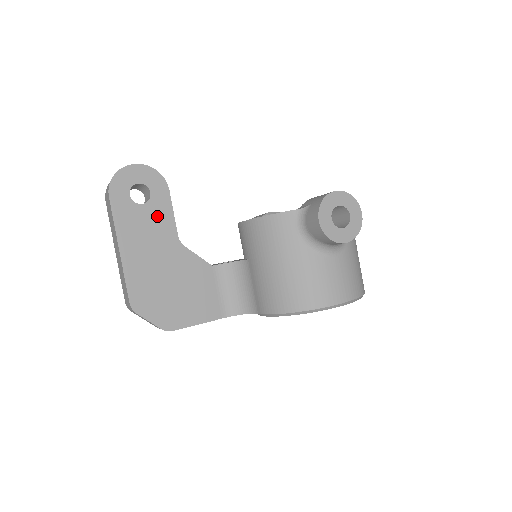
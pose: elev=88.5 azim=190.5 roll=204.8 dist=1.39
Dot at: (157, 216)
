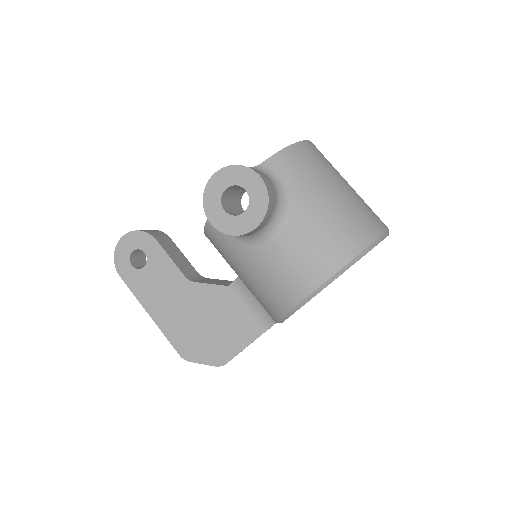
Dot at: (160, 269)
